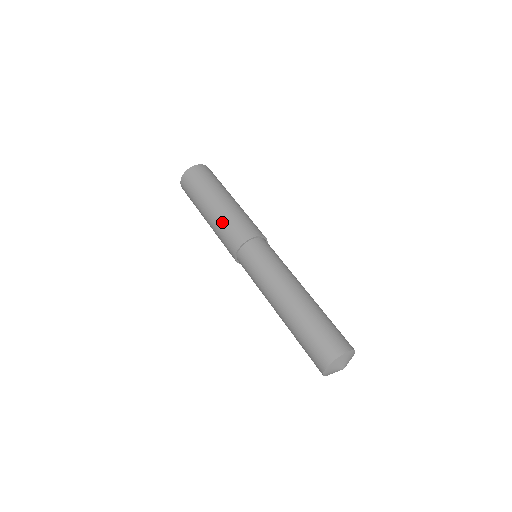
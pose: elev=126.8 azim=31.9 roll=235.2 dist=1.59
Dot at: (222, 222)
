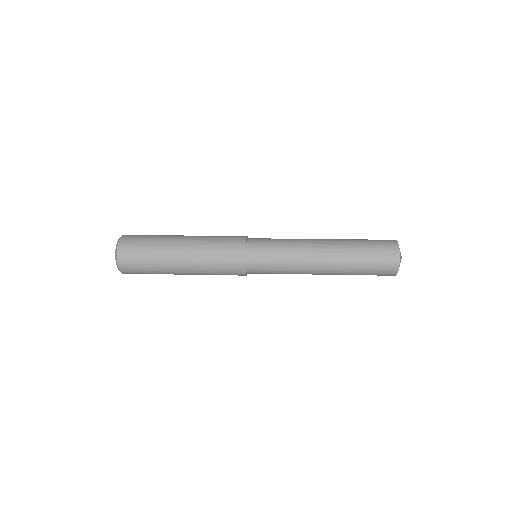
Dot at: (209, 236)
